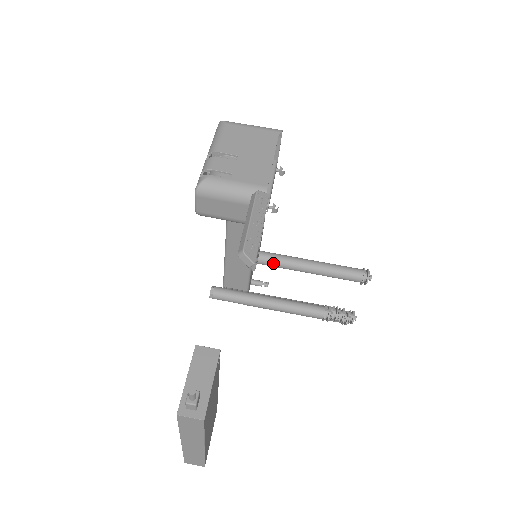
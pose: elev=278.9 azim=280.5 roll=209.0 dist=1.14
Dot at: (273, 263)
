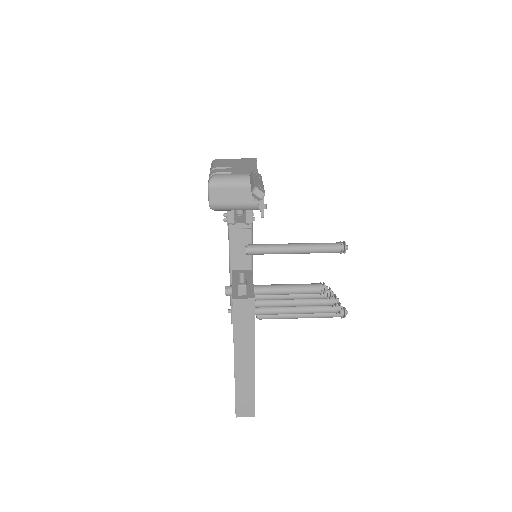
Dot at: (271, 249)
